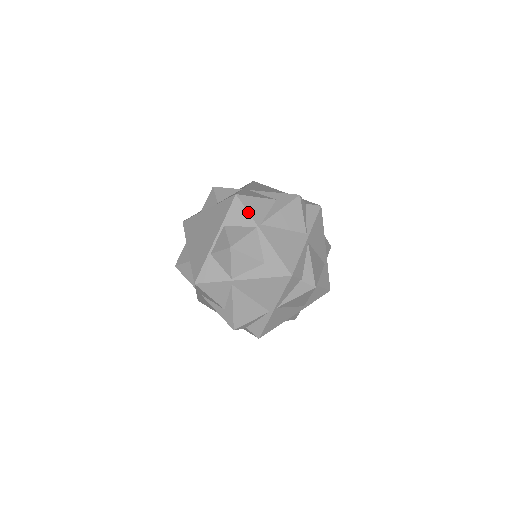
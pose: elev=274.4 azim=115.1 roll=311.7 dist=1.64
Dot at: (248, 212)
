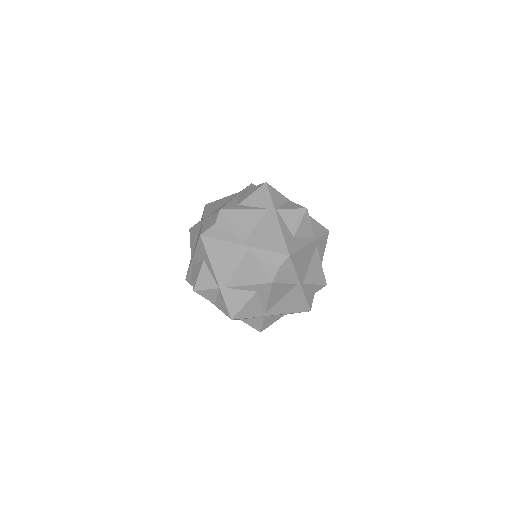
Dot at: occluded
